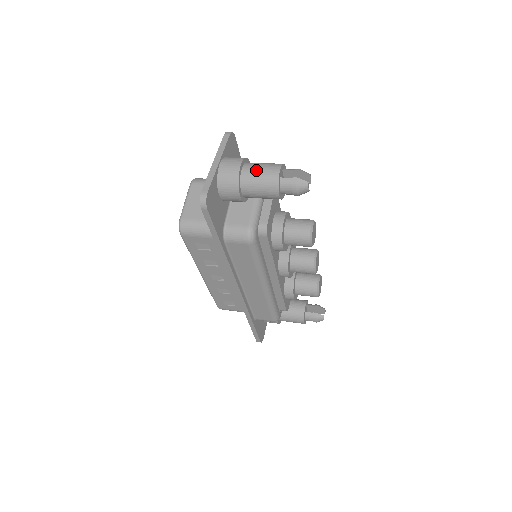
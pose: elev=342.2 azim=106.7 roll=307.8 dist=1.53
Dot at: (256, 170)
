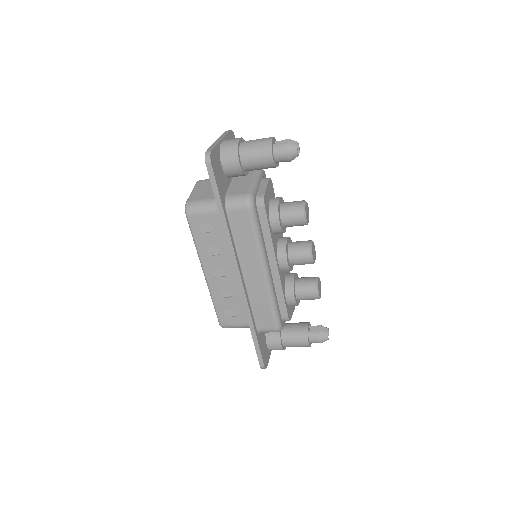
Dot at: (252, 141)
